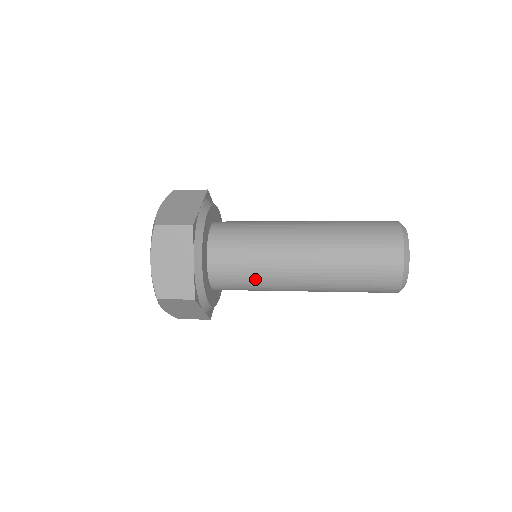
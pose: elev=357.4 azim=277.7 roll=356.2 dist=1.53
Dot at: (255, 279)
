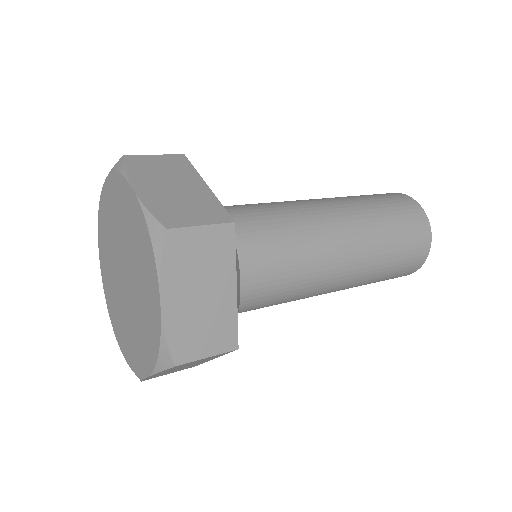
Dot at: (285, 292)
